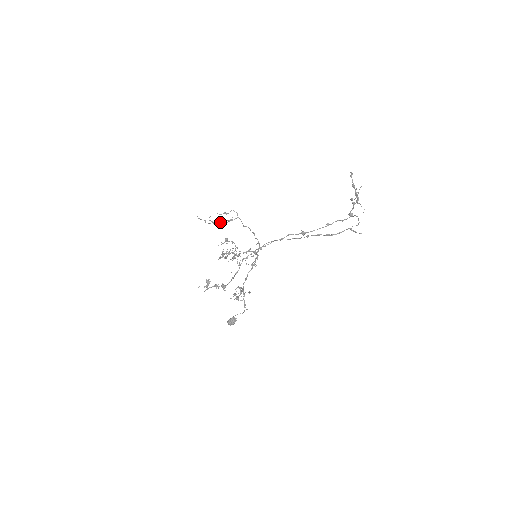
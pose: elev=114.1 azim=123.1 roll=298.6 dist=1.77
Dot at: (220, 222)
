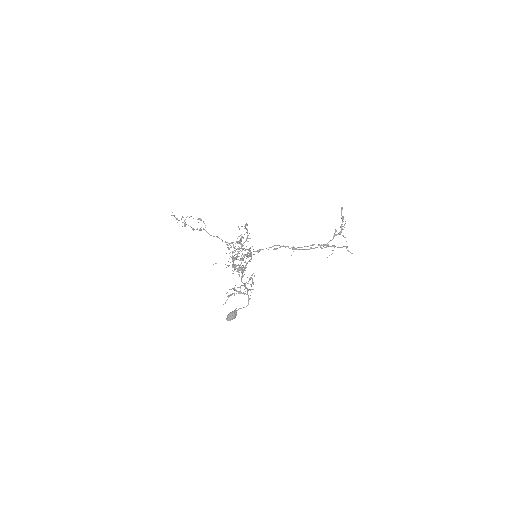
Dot at: occluded
